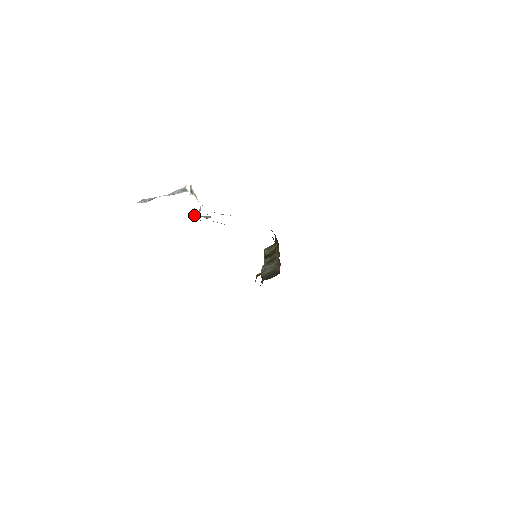
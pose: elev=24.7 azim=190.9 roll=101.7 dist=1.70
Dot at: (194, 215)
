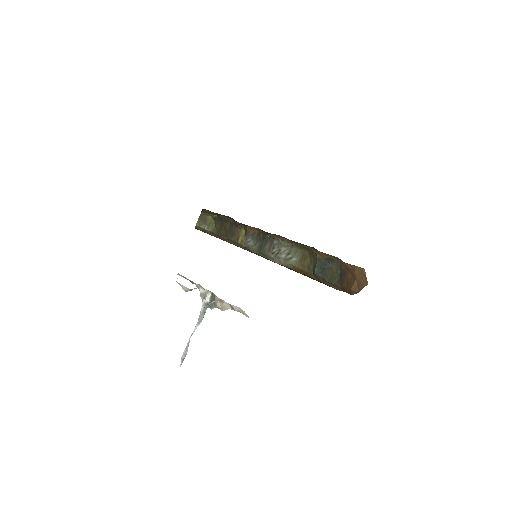
Dot at: (220, 305)
